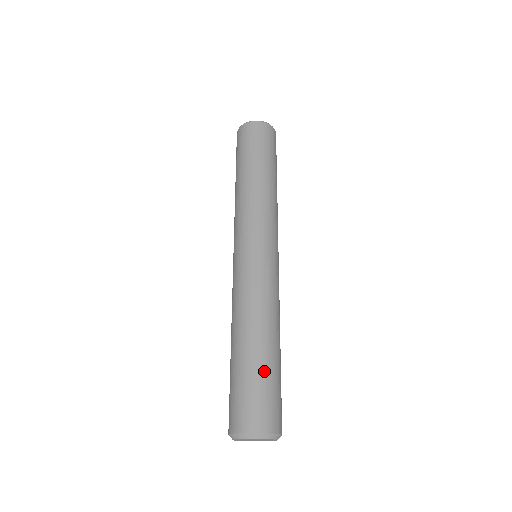
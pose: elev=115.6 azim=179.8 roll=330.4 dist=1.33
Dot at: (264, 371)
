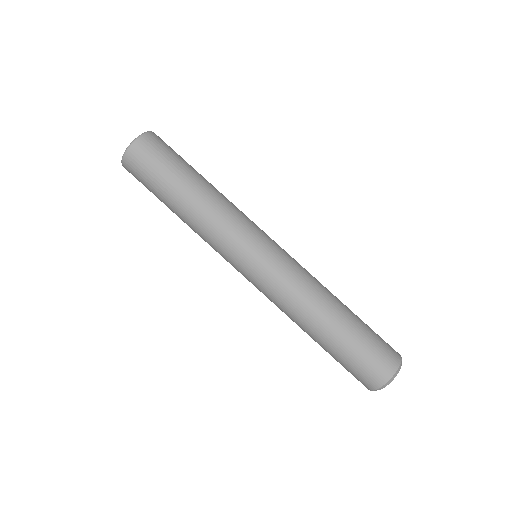
Dot at: (340, 352)
